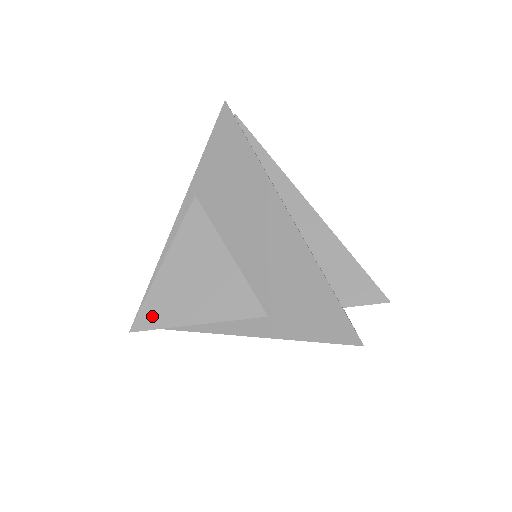
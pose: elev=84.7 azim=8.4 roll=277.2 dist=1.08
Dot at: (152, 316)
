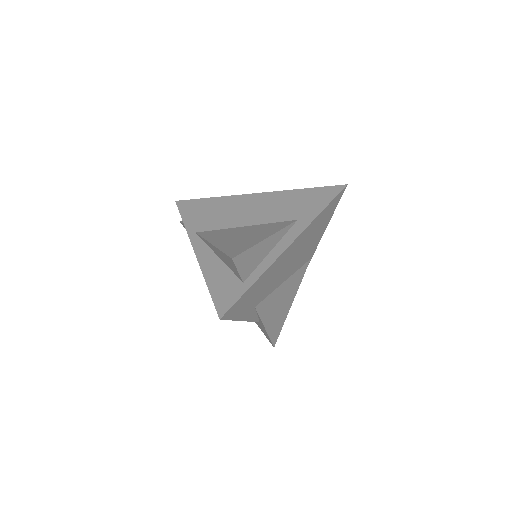
Dot at: (236, 250)
